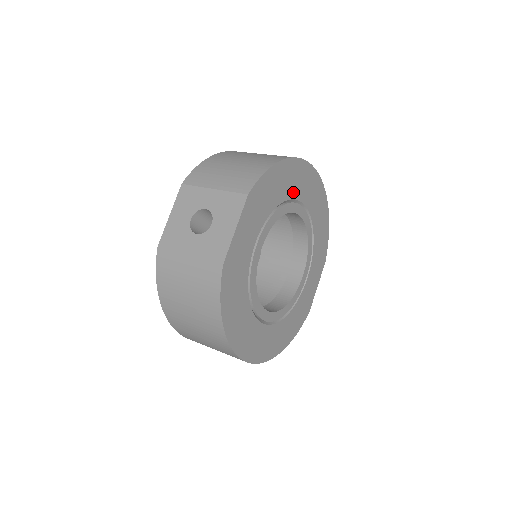
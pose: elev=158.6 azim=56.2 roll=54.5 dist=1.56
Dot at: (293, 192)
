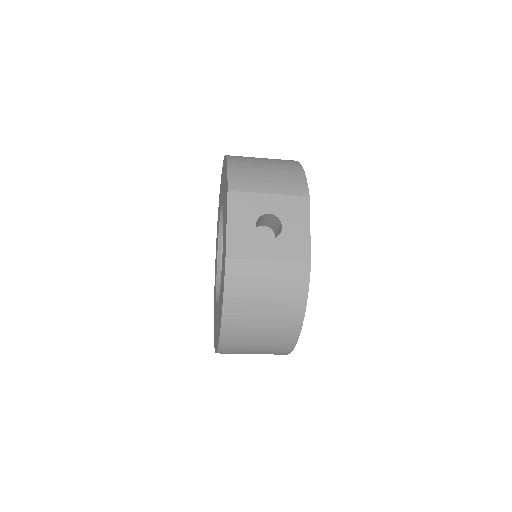
Dot at: occluded
